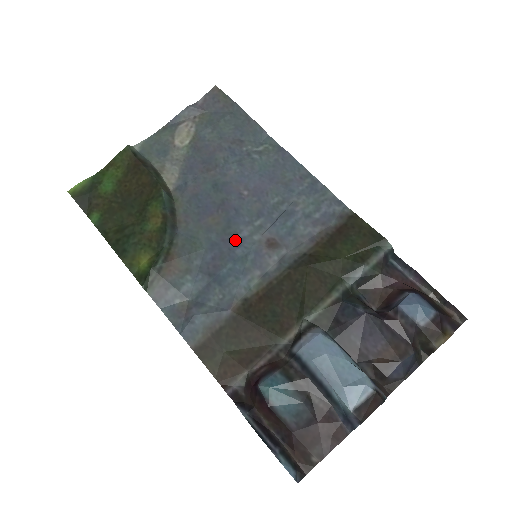
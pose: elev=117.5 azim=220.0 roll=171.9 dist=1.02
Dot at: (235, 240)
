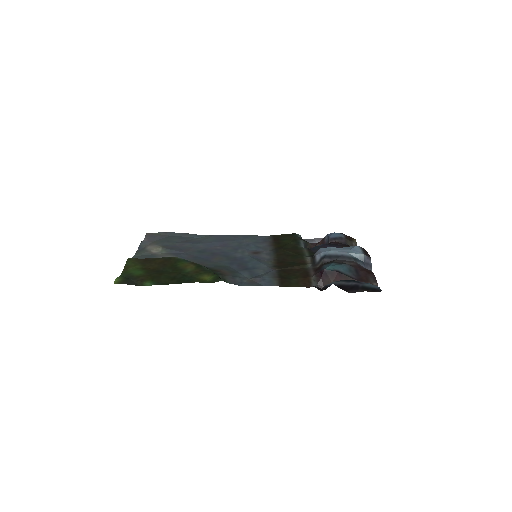
Dot at: (238, 258)
